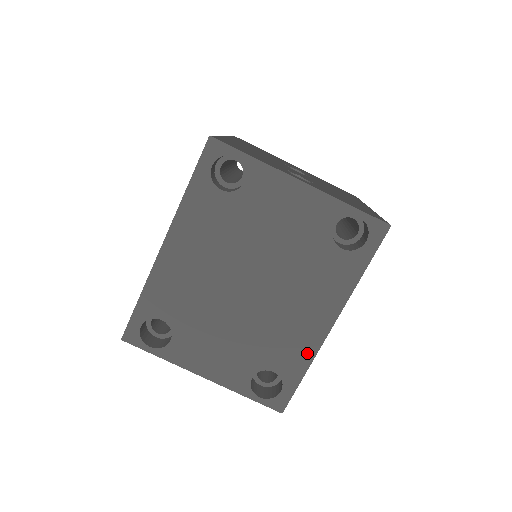
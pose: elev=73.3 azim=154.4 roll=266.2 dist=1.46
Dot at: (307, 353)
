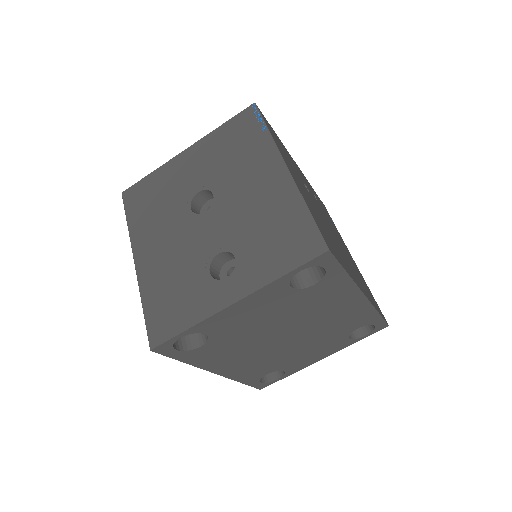
Dot at: (367, 311)
